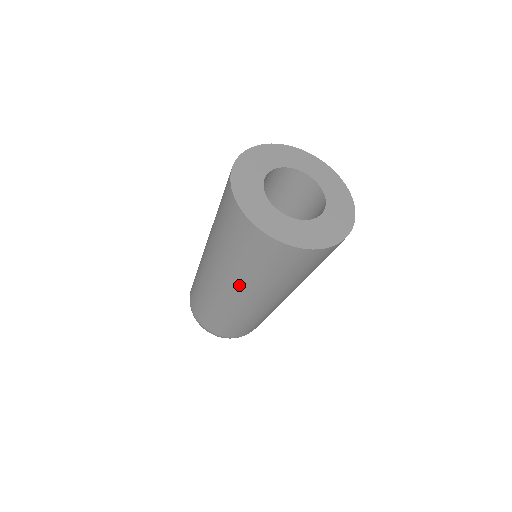
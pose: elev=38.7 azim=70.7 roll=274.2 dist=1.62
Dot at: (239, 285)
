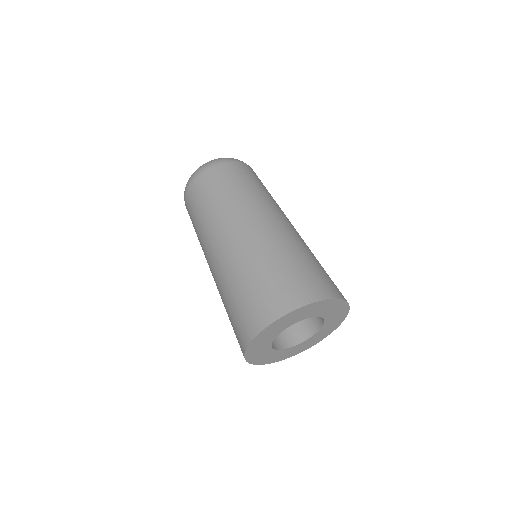
Dot at: occluded
